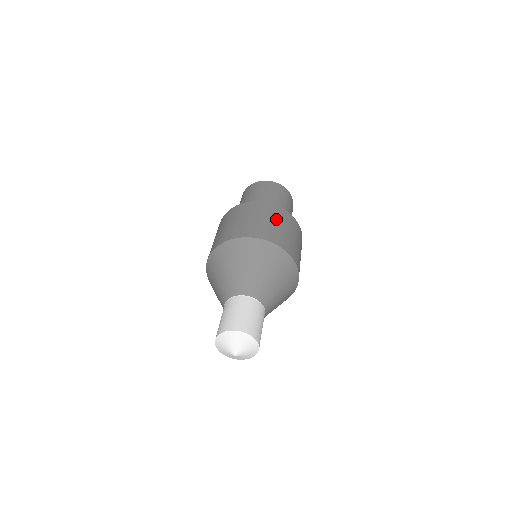
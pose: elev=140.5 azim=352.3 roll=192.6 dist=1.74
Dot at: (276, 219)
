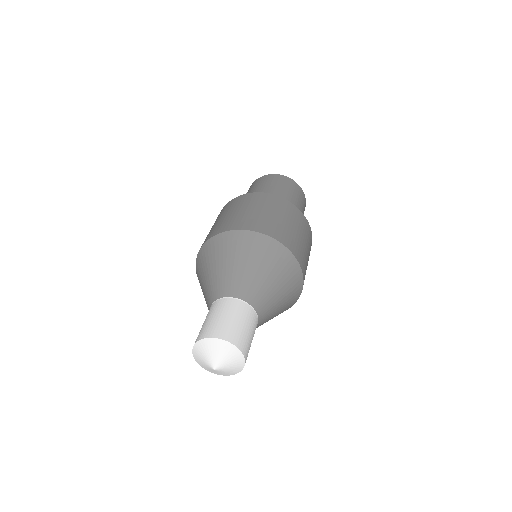
Dot at: (252, 205)
